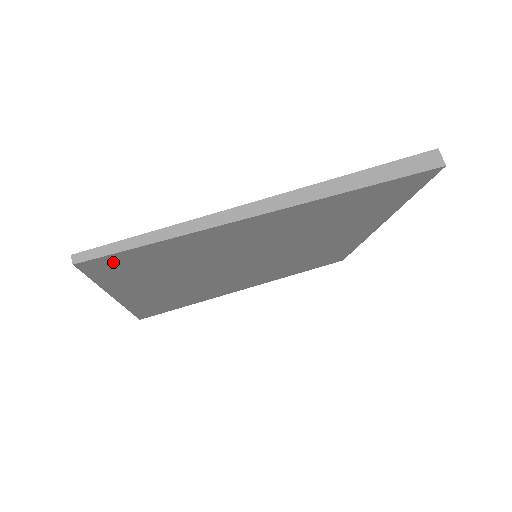
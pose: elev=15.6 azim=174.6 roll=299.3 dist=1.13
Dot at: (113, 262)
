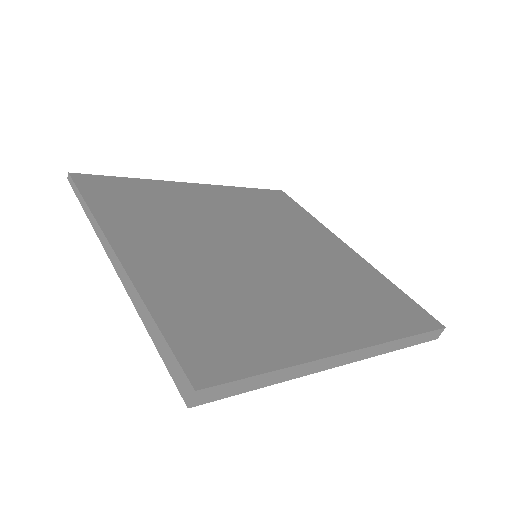
Dot at: occluded
